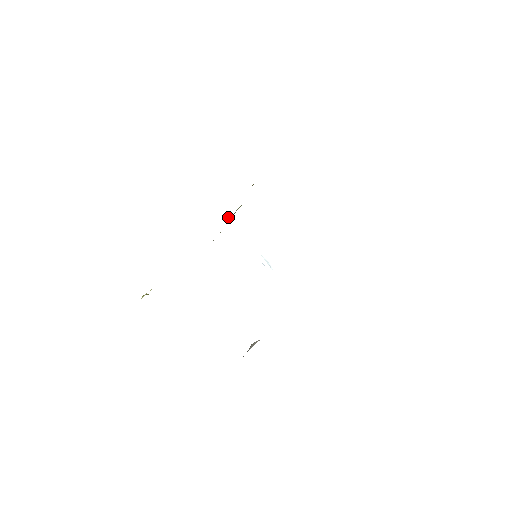
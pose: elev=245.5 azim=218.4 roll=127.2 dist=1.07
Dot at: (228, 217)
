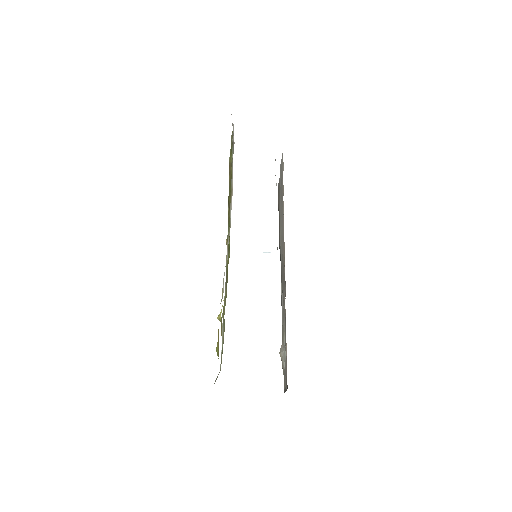
Dot at: (226, 241)
